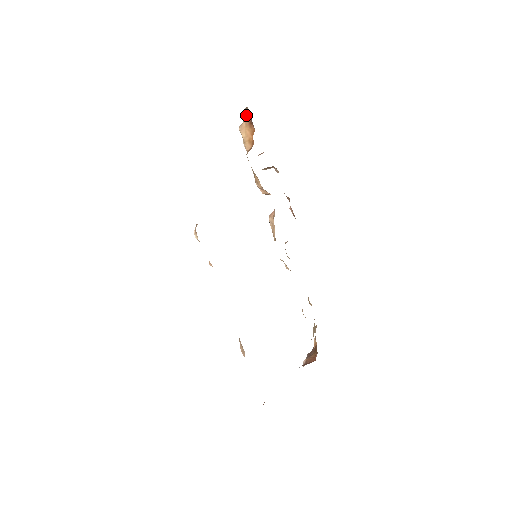
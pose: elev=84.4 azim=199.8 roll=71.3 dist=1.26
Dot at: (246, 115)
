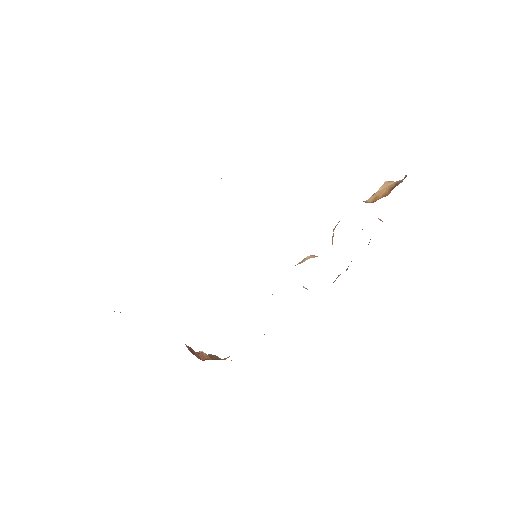
Dot at: (401, 180)
